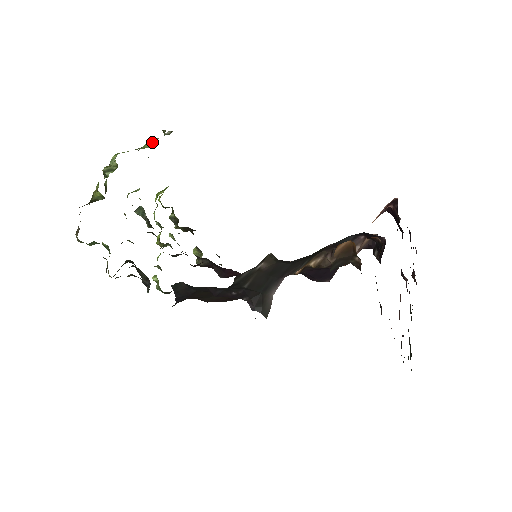
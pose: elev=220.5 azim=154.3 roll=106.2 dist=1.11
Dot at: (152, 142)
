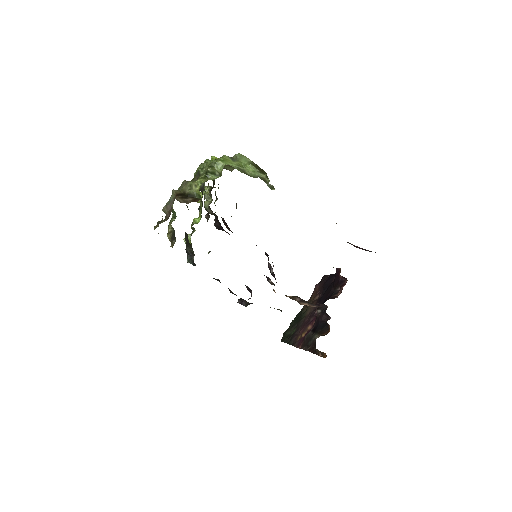
Dot at: (253, 170)
